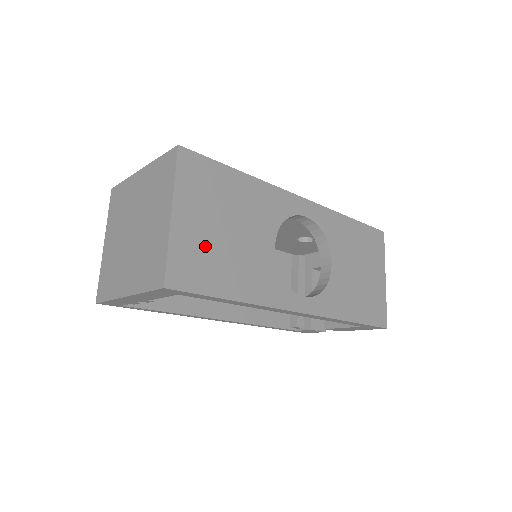
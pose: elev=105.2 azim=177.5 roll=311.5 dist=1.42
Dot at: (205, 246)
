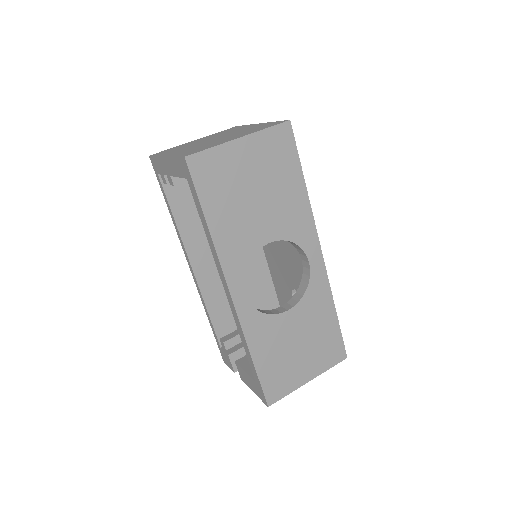
Dot at: (233, 178)
